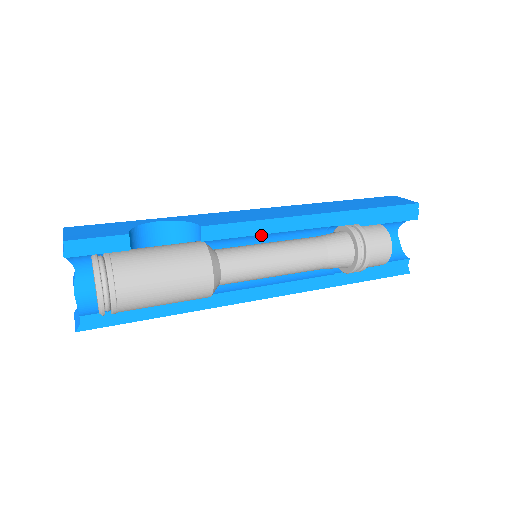
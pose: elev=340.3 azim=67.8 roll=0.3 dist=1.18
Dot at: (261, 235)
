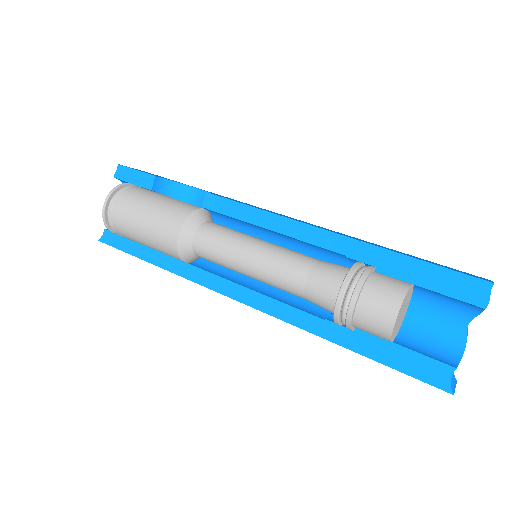
Dot at: (270, 236)
